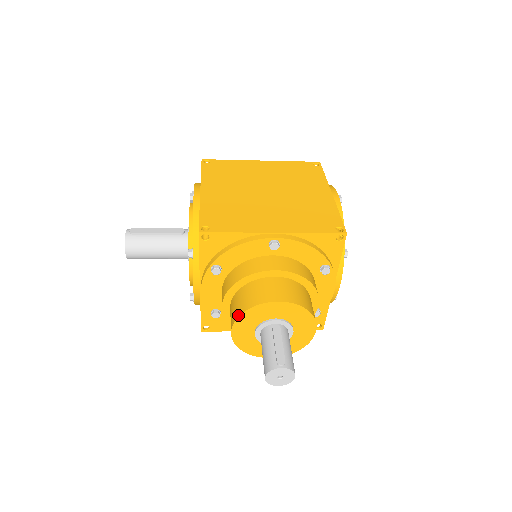
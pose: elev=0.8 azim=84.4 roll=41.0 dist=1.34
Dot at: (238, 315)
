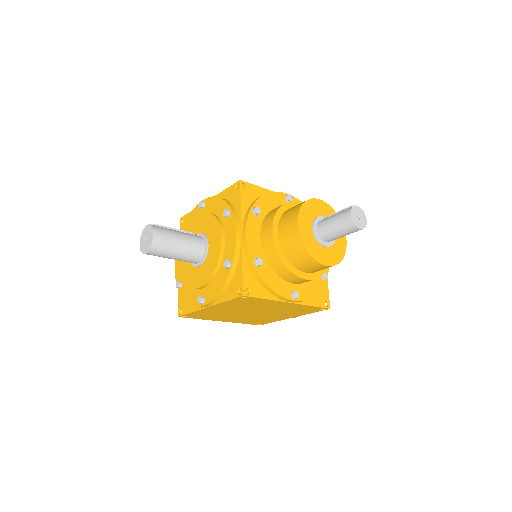
Dot at: (299, 208)
